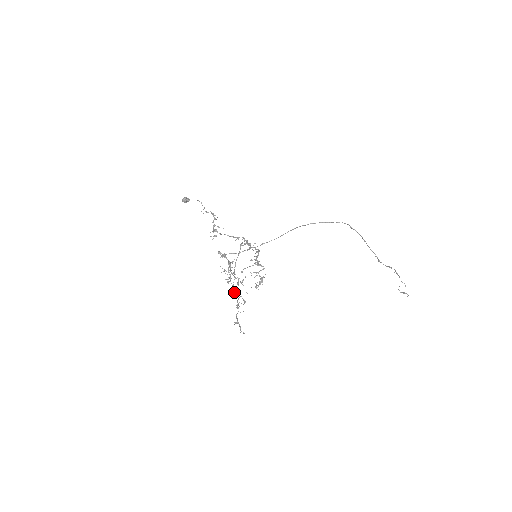
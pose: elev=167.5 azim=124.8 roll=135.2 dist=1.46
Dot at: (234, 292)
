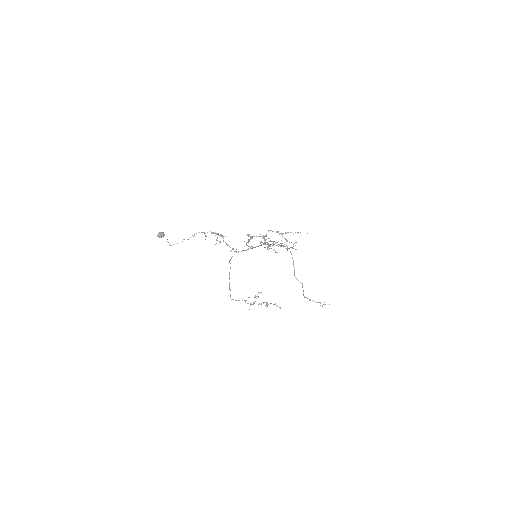
Dot at: (236, 300)
